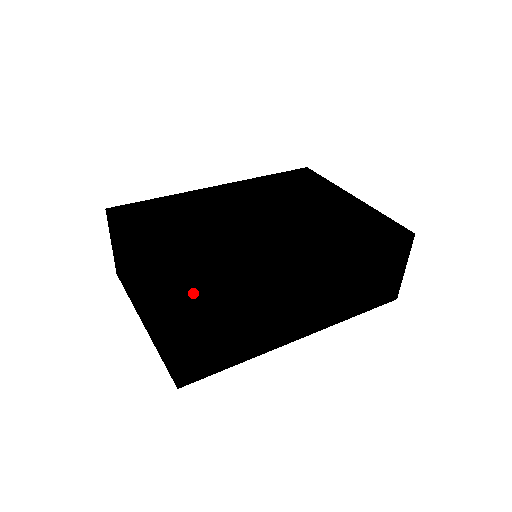
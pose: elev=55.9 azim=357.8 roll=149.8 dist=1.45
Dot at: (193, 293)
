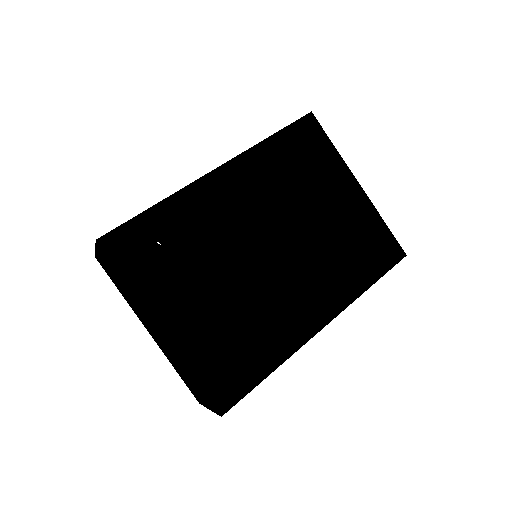
Dot at: (233, 384)
